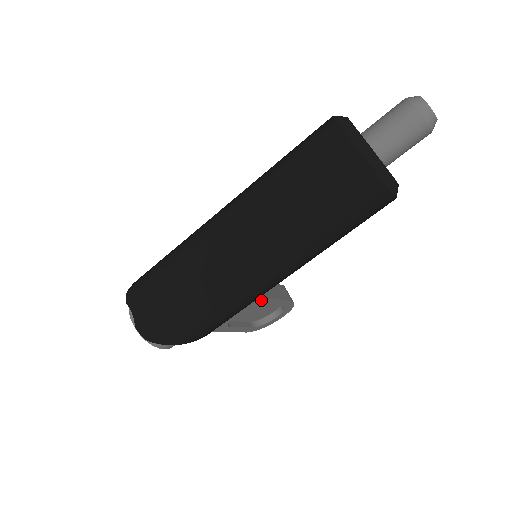
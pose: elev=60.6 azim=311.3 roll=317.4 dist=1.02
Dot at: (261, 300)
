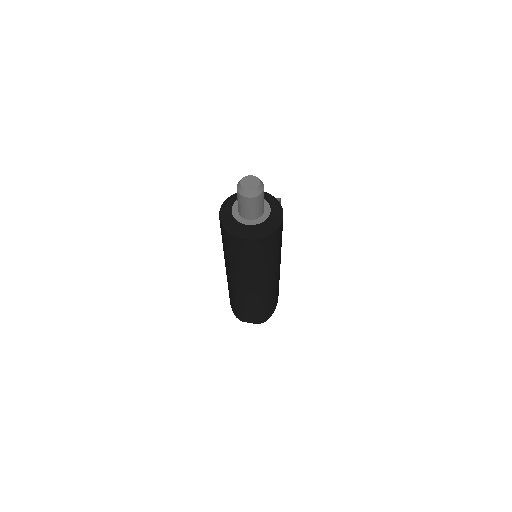
Dot at: occluded
